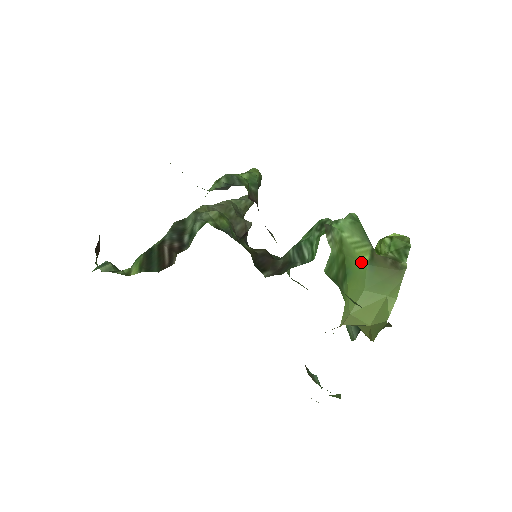
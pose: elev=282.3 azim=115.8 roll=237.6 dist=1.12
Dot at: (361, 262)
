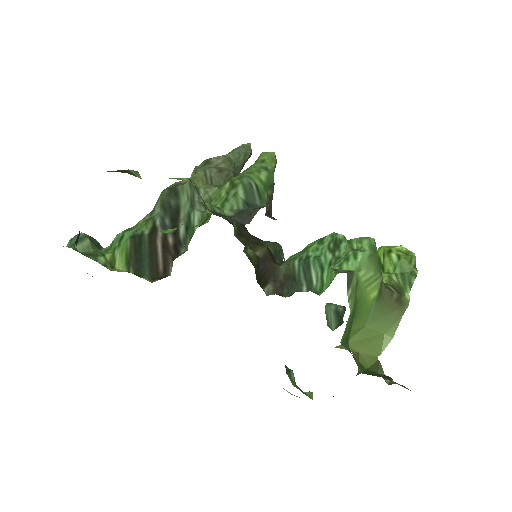
Dot at: (369, 301)
